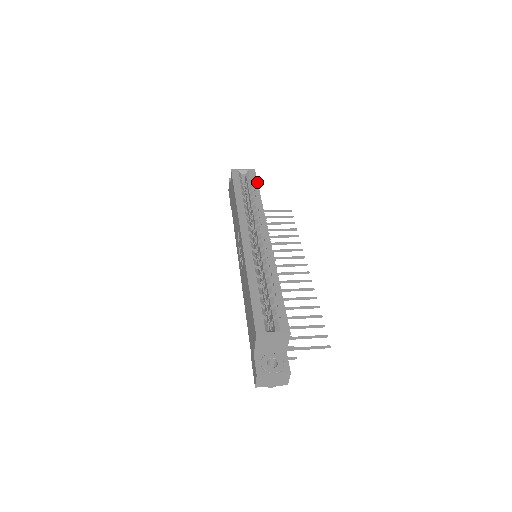
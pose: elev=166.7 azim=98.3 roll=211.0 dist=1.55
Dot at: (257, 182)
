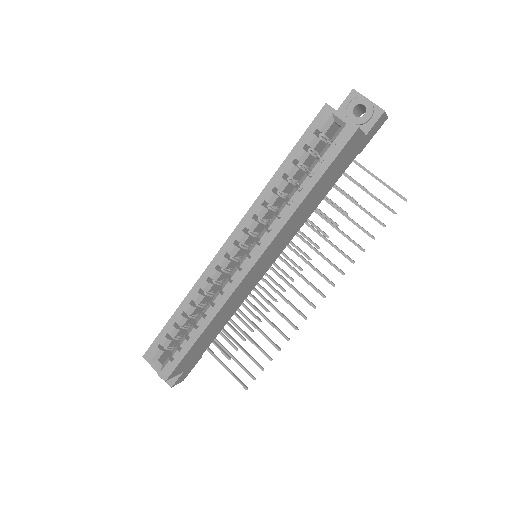
Dot at: (331, 162)
